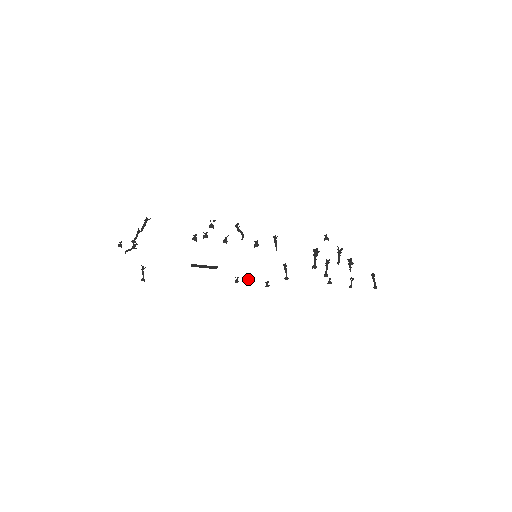
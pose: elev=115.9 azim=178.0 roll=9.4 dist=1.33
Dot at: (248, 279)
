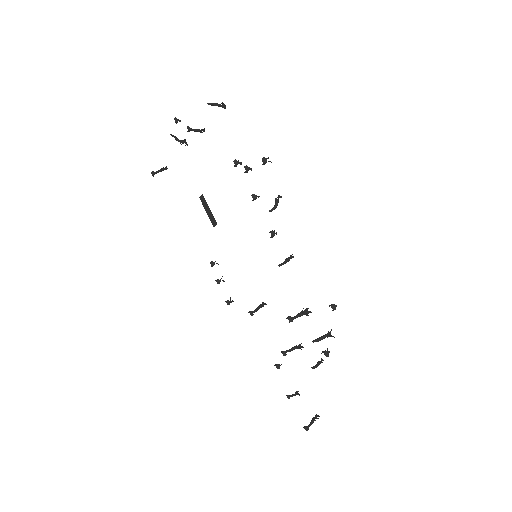
Dot at: occluded
